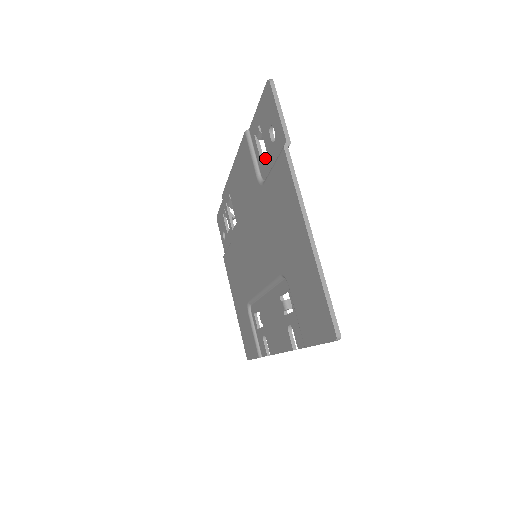
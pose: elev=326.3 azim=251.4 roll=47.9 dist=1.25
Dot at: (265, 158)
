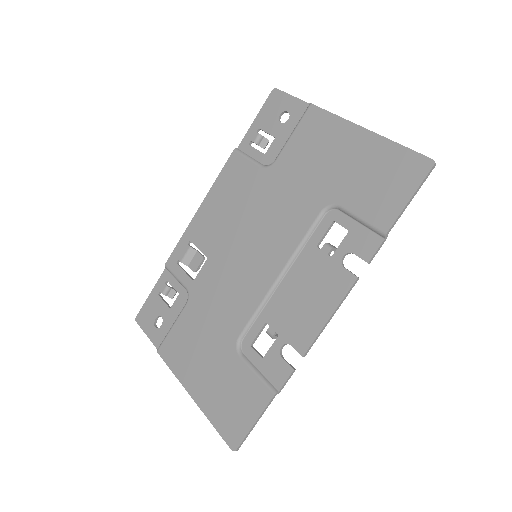
Dot at: (272, 144)
